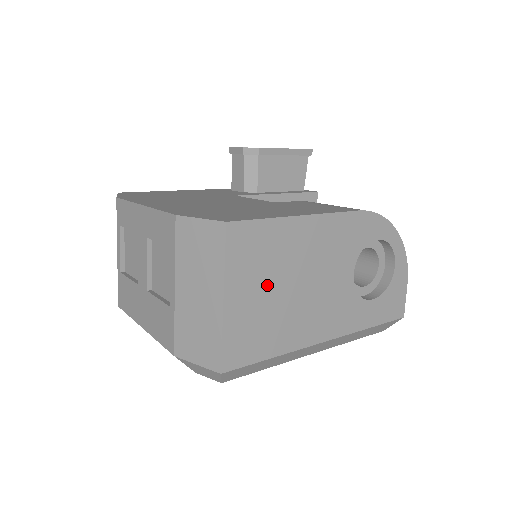
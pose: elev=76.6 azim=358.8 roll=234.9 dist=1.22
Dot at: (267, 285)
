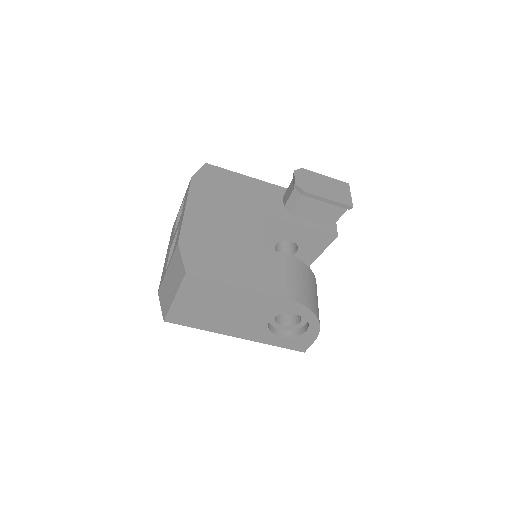
Dot at: (204, 303)
